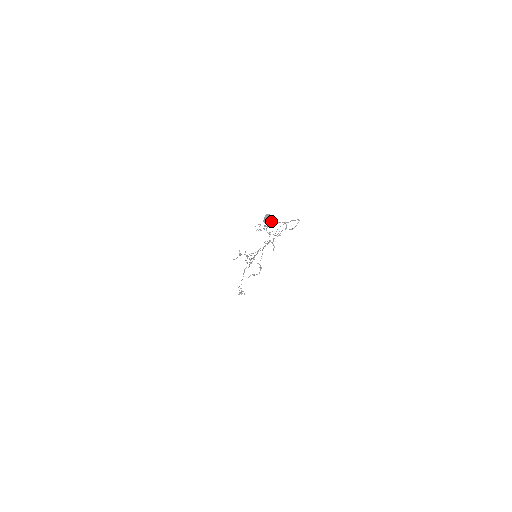
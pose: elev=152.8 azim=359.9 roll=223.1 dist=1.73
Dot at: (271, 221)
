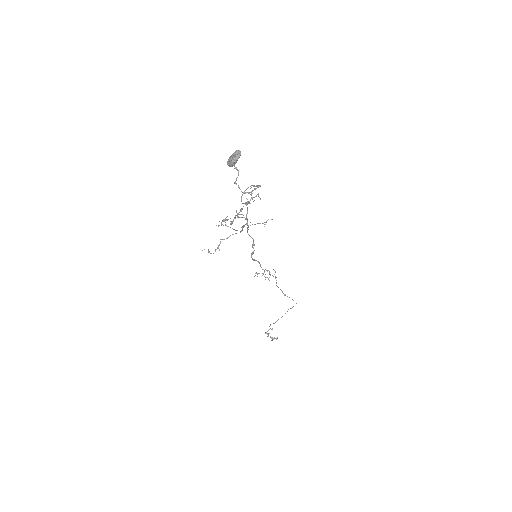
Dot at: (231, 159)
